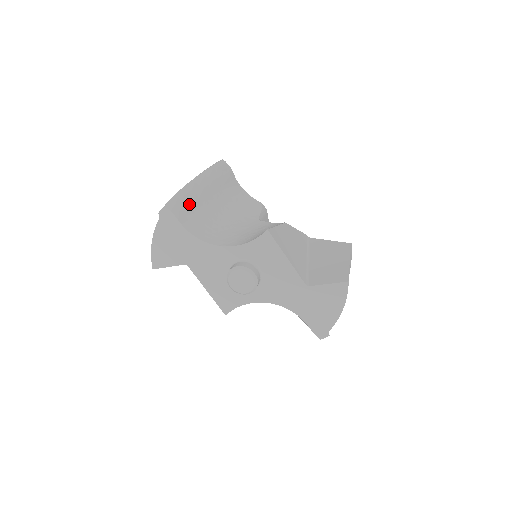
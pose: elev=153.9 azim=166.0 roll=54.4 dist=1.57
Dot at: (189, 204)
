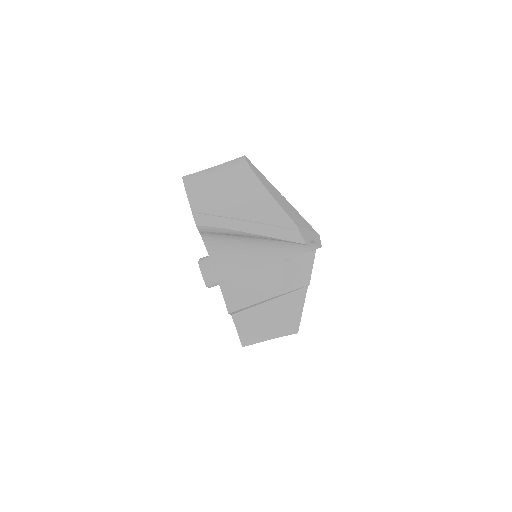
Dot at: occluded
